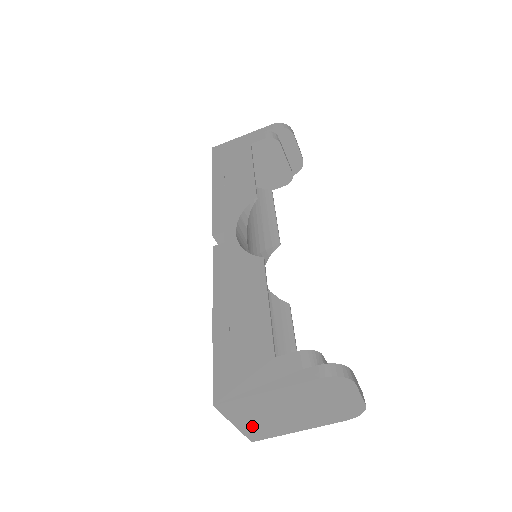
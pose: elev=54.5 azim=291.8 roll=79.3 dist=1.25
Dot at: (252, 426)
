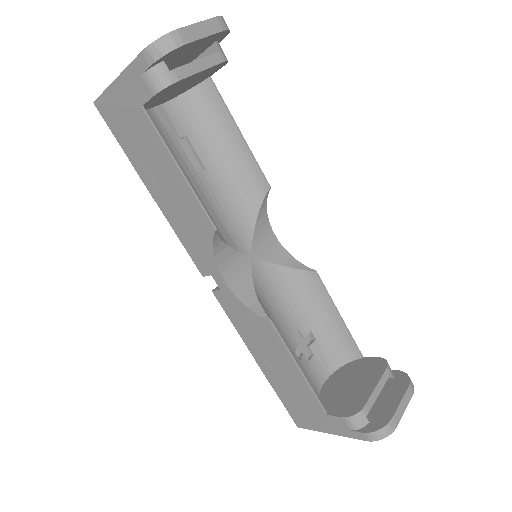
Dot at: occluded
